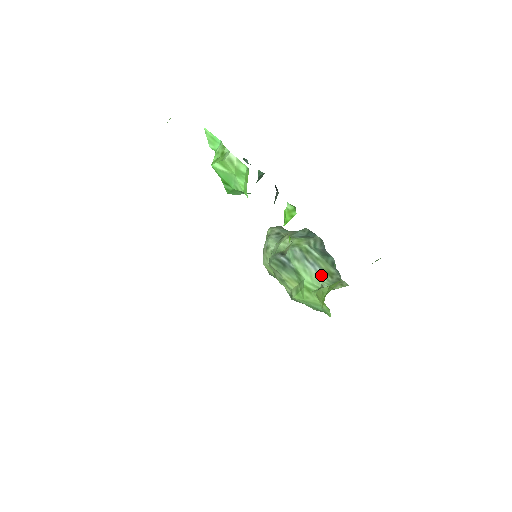
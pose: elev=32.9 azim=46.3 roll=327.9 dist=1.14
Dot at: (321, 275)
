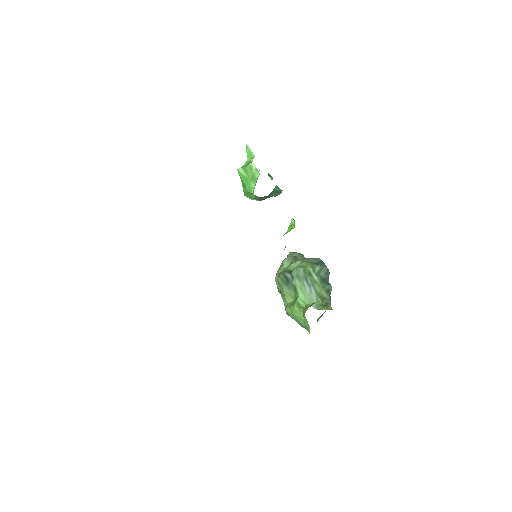
Dot at: (313, 296)
